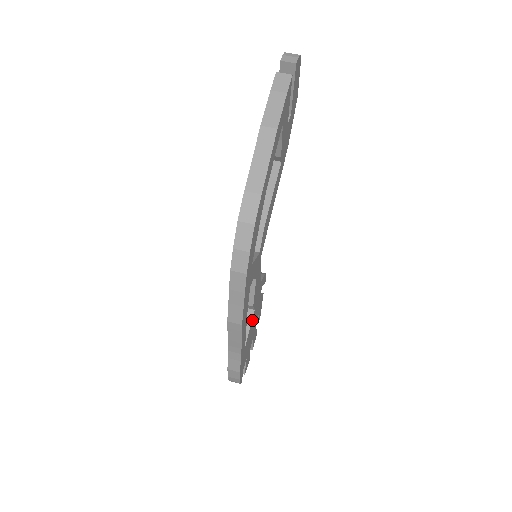
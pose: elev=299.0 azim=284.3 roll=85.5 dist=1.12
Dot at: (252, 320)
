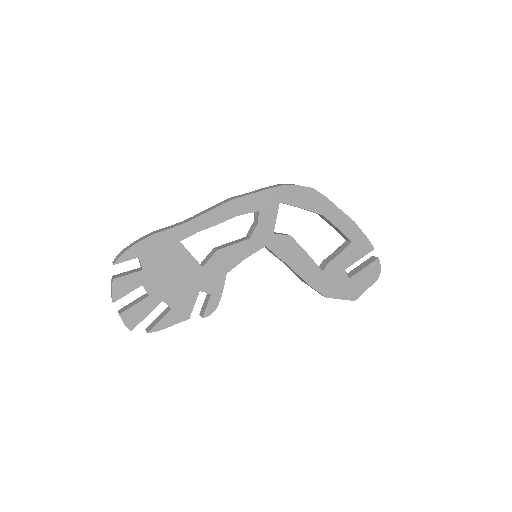
Dot at: (194, 263)
